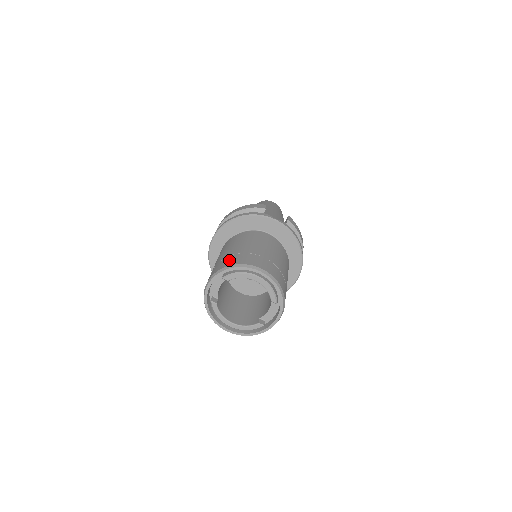
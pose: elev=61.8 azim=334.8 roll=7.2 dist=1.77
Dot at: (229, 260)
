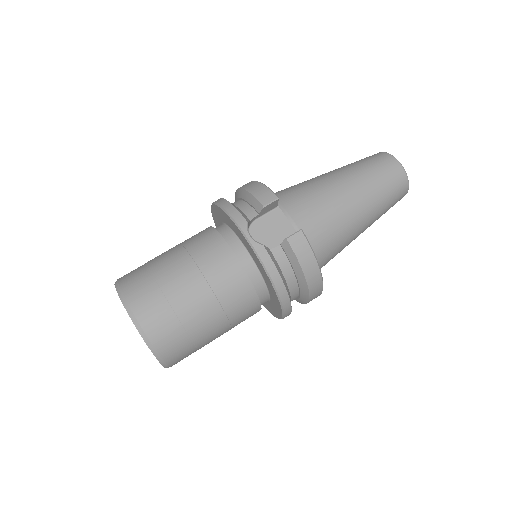
Dot at: (133, 273)
